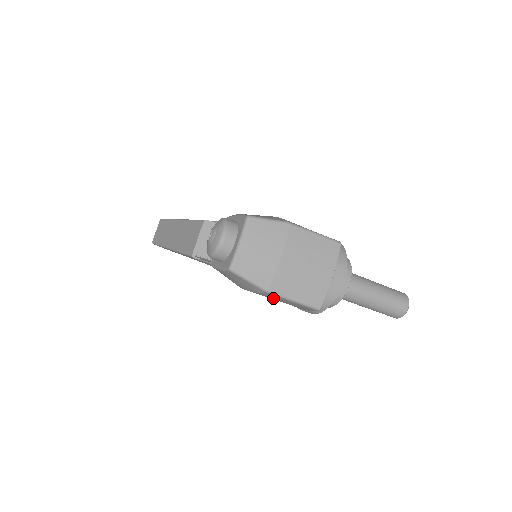
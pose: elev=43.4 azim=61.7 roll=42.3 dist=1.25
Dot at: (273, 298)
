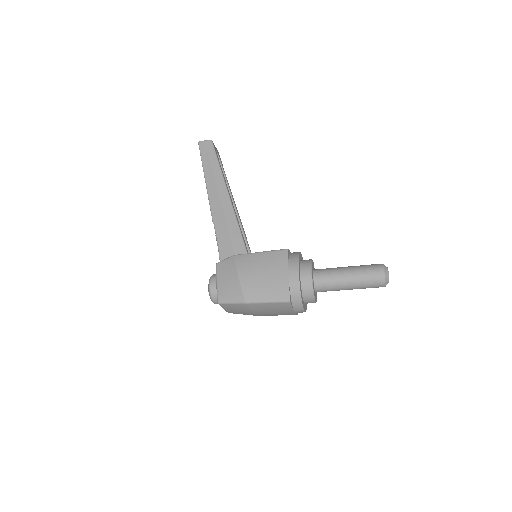
Dot at: occluded
